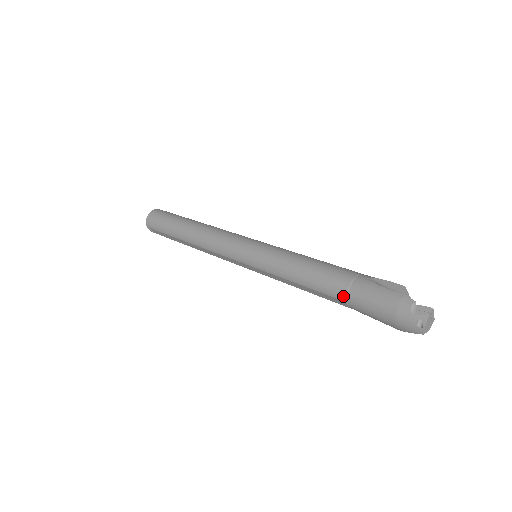
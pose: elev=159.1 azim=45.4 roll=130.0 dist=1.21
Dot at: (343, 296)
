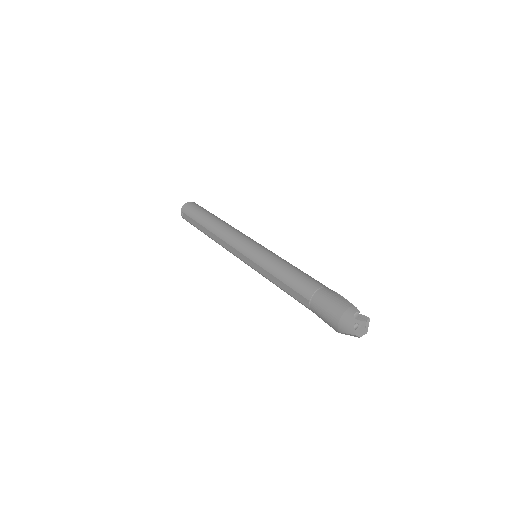
Dot at: (309, 295)
